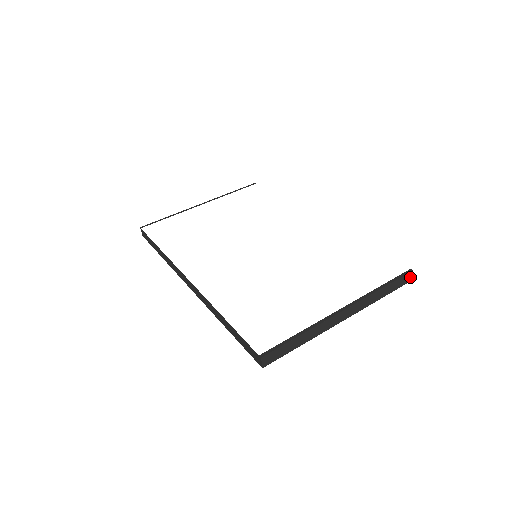
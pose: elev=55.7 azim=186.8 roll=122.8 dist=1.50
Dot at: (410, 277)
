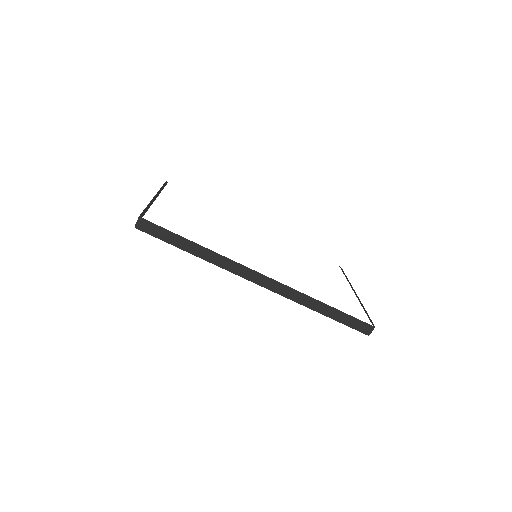
Dot at: occluded
